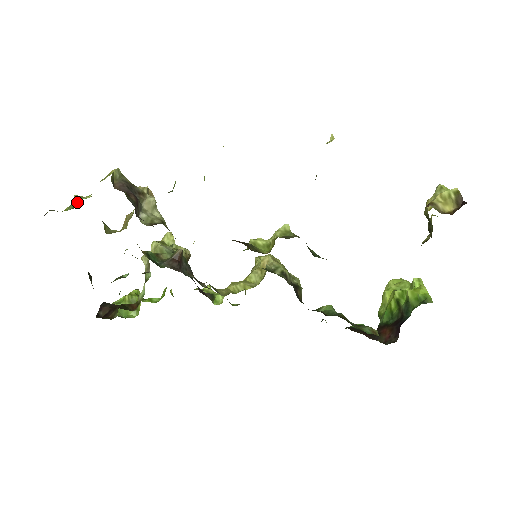
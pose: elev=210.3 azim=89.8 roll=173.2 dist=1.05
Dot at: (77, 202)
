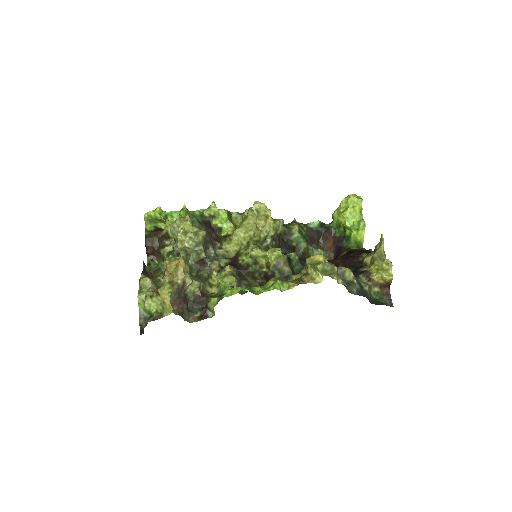
Dot at: (151, 313)
